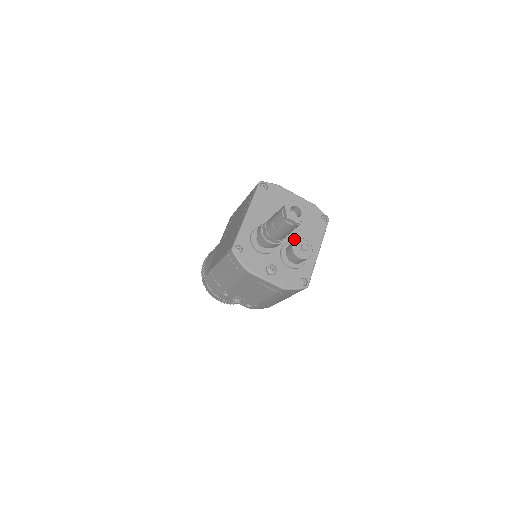
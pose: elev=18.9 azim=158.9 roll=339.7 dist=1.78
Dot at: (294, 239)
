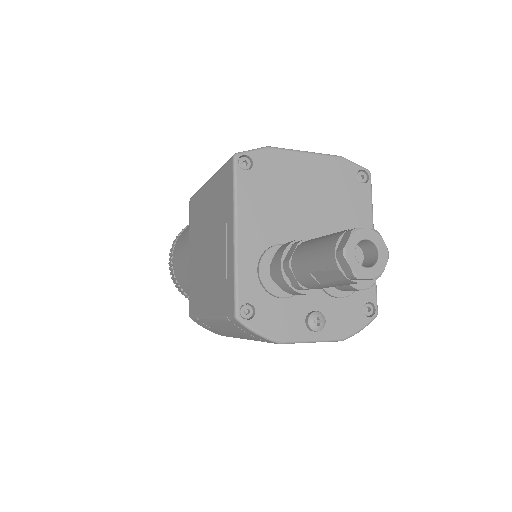
Dot at: occluded
